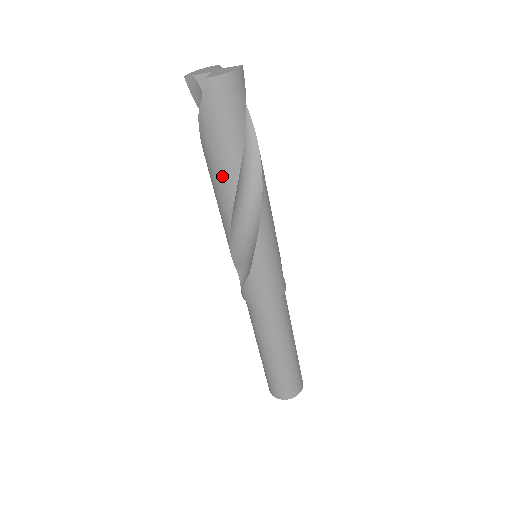
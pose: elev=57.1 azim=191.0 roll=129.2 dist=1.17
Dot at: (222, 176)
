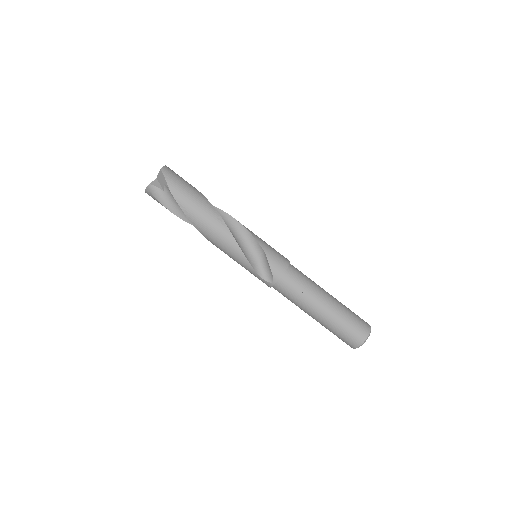
Dot at: (204, 208)
